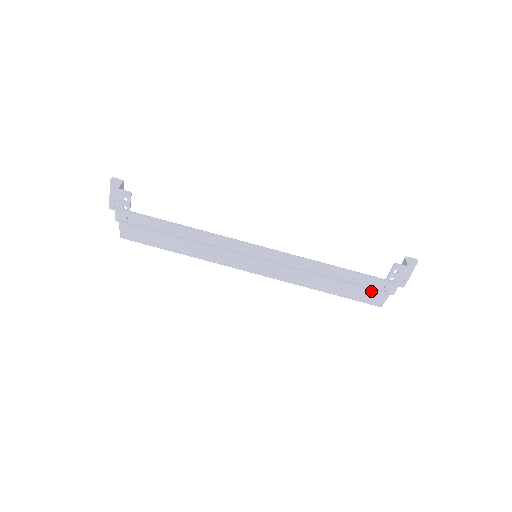
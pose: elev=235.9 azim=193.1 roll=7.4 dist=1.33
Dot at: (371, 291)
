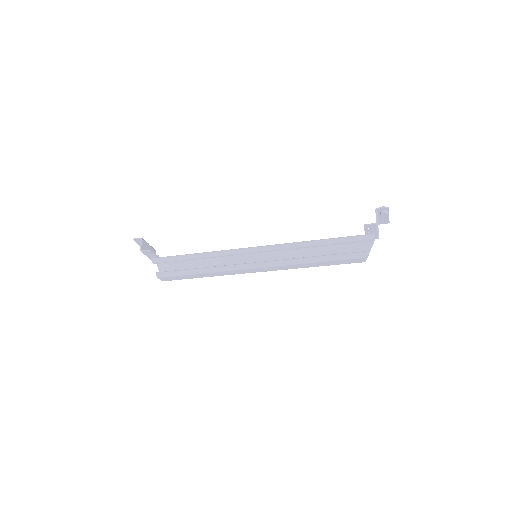
Dot at: (350, 258)
